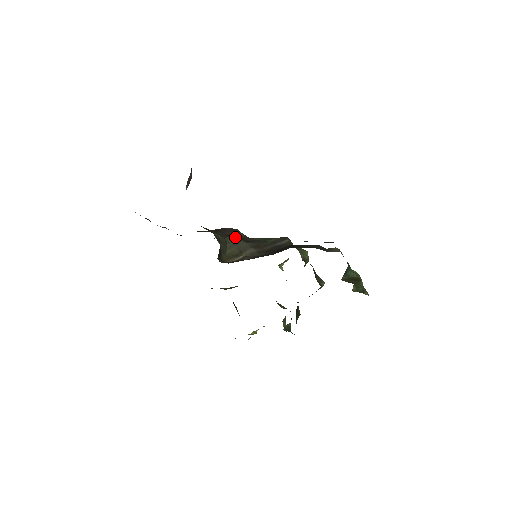
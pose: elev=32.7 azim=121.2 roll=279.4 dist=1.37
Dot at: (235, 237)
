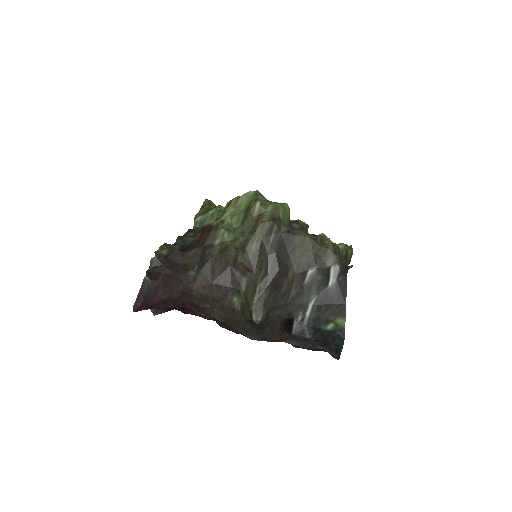
Dot at: (246, 279)
